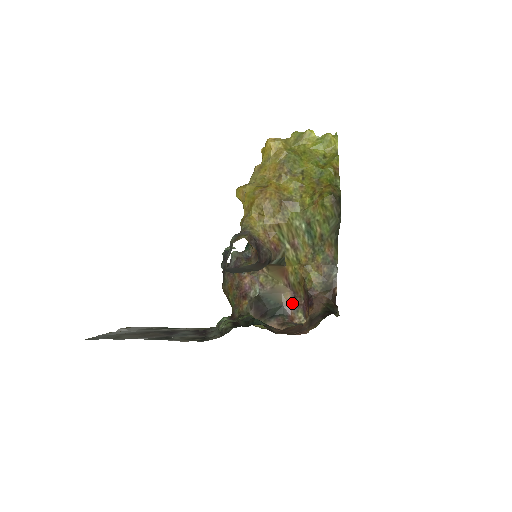
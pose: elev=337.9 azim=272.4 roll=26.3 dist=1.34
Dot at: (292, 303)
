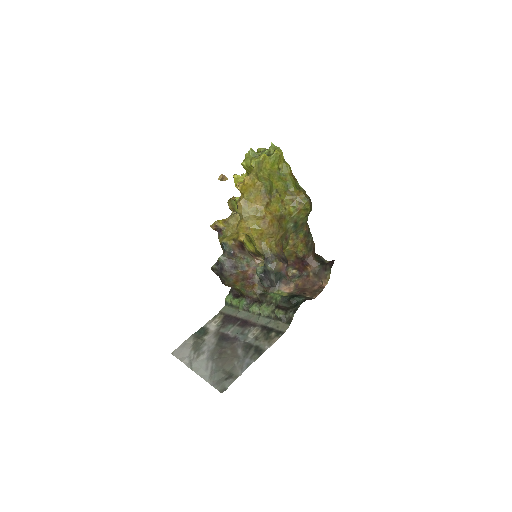
Dot at: (285, 267)
